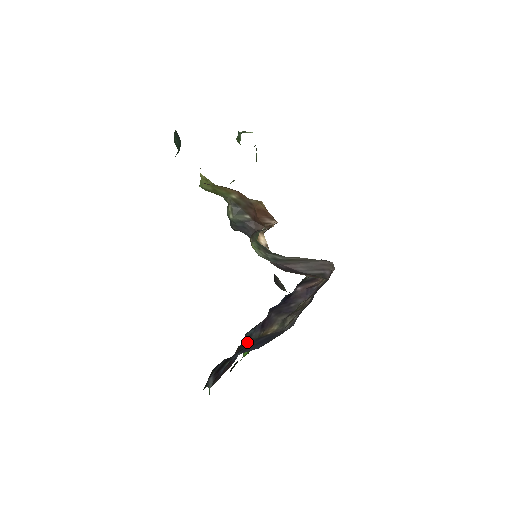
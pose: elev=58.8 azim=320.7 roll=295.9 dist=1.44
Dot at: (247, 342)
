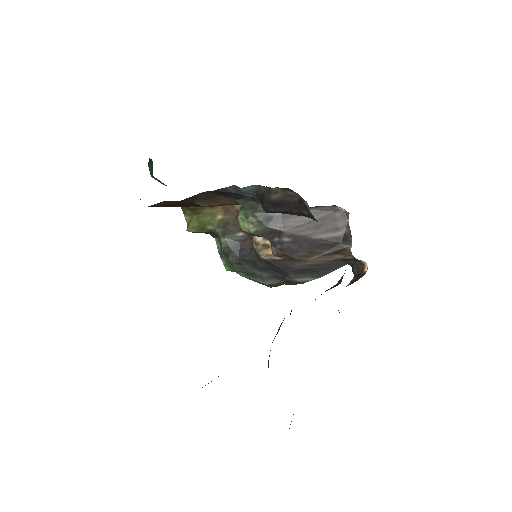
Dot at: occluded
